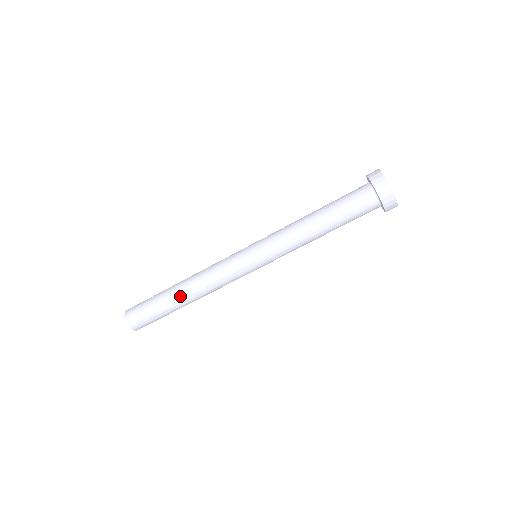
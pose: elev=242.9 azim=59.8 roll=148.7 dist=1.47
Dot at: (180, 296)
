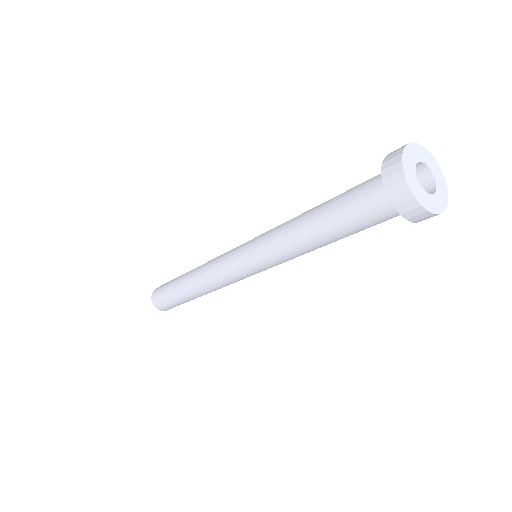
Dot at: (197, 297)
